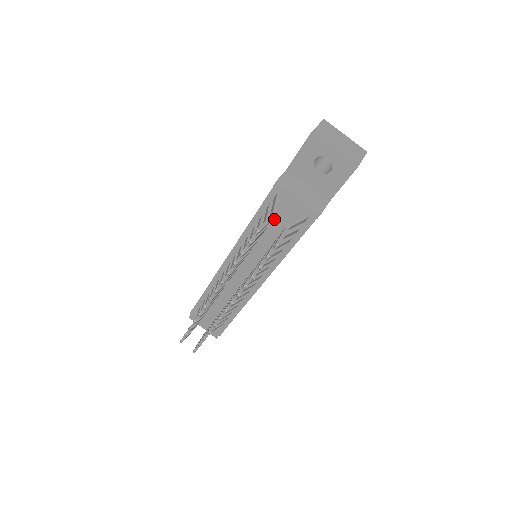
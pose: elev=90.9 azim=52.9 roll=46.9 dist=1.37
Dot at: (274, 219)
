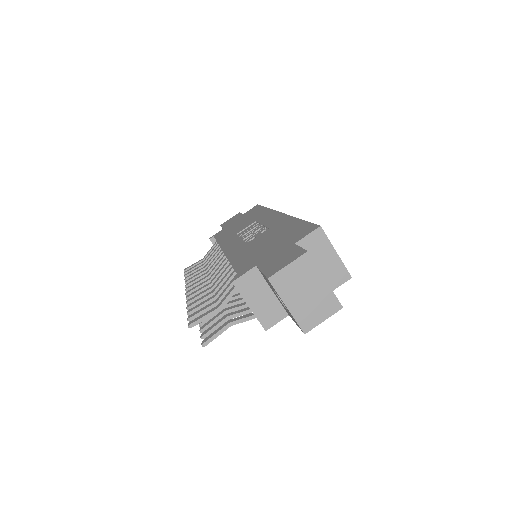
Dot at: occluded
